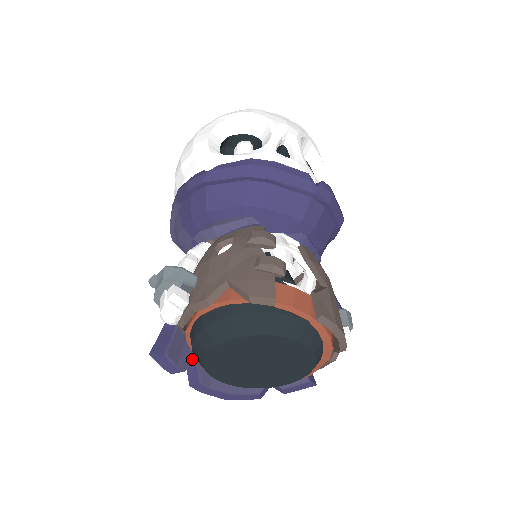
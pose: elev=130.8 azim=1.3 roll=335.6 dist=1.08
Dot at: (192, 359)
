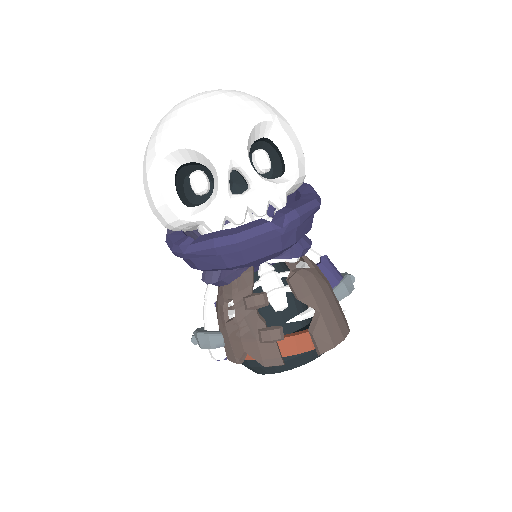
Dot at: occluded
